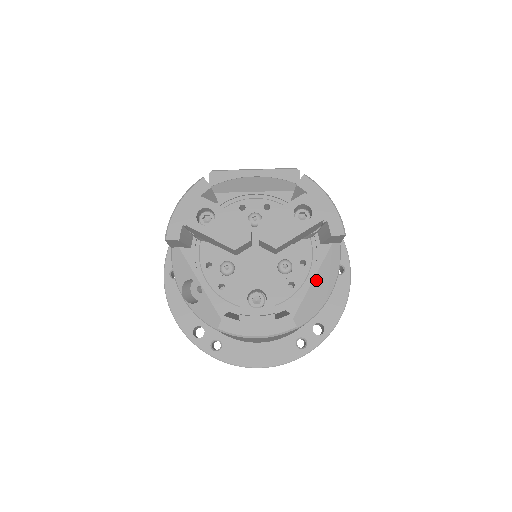
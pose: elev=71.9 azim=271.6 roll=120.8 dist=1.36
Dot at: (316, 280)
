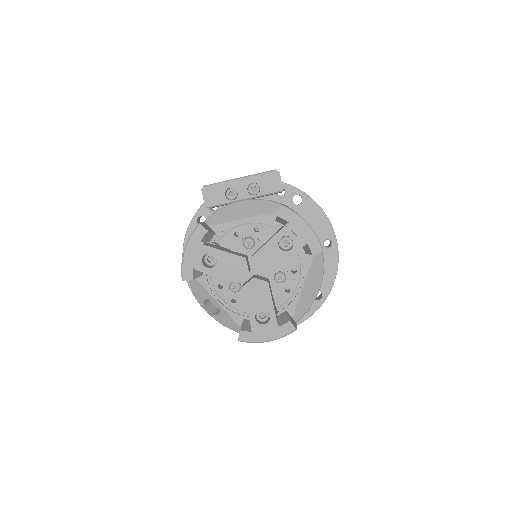
Dot at: (306, 283)
